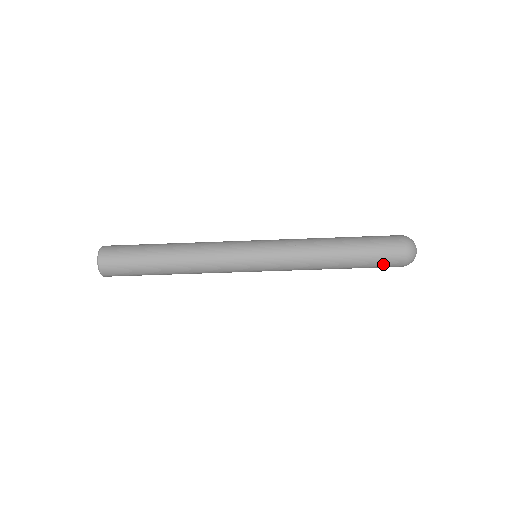
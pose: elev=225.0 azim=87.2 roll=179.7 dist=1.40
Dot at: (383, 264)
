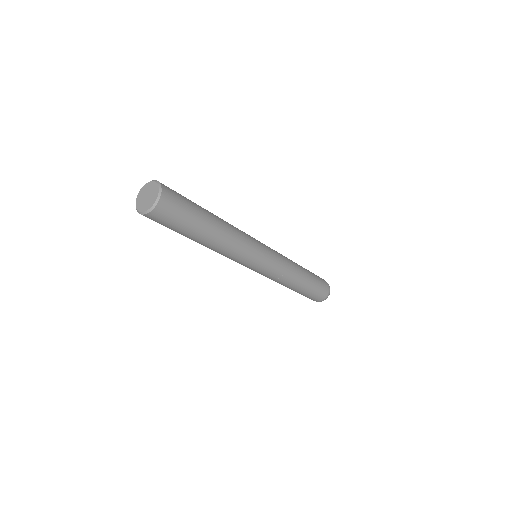
Dot at: (317, 295)
